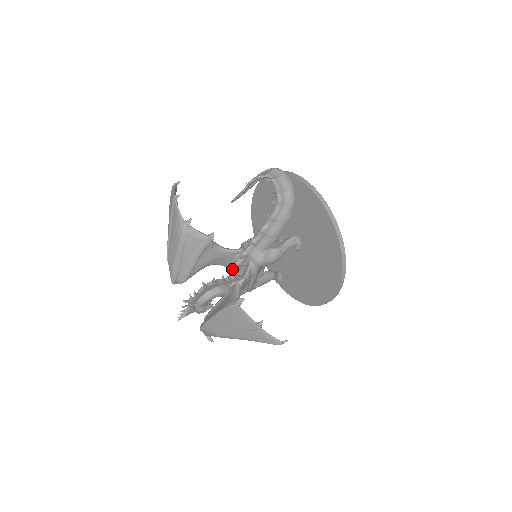
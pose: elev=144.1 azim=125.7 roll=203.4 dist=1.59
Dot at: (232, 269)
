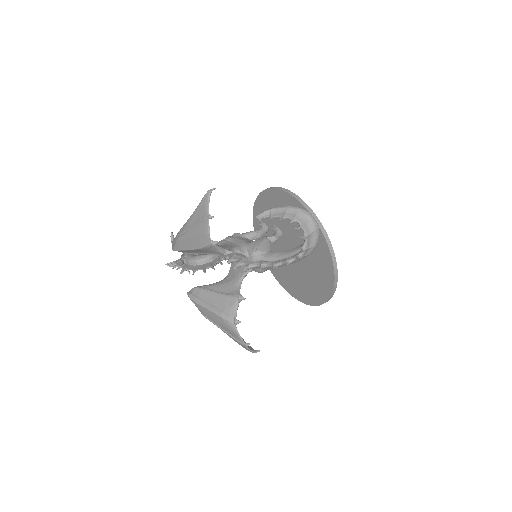
Dot at: occluded
